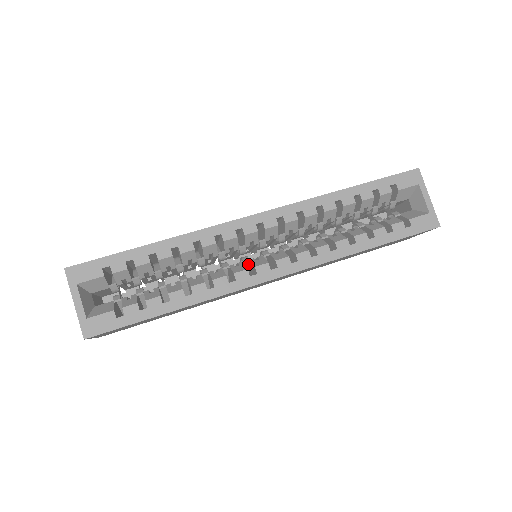
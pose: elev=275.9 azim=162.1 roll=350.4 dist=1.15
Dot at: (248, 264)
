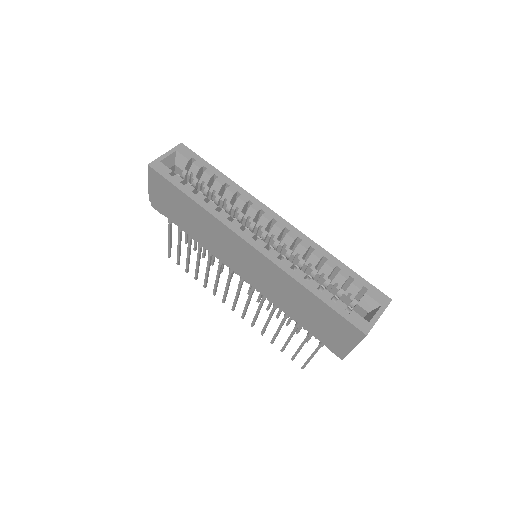
Dot at: occluded
